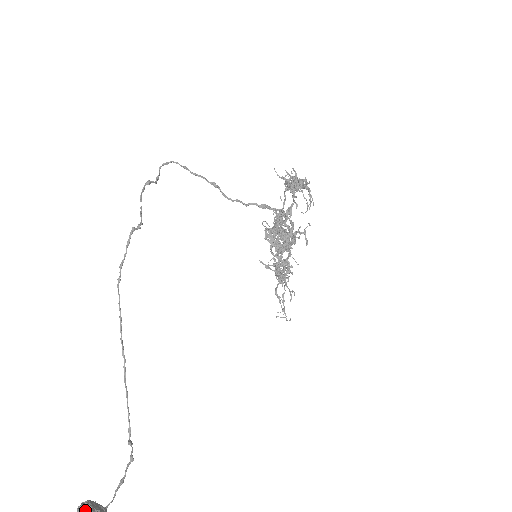
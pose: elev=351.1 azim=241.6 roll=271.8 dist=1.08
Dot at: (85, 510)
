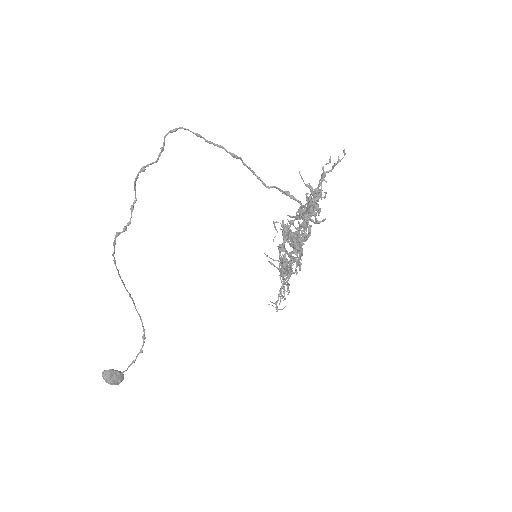
Dot at: (105, 376)
